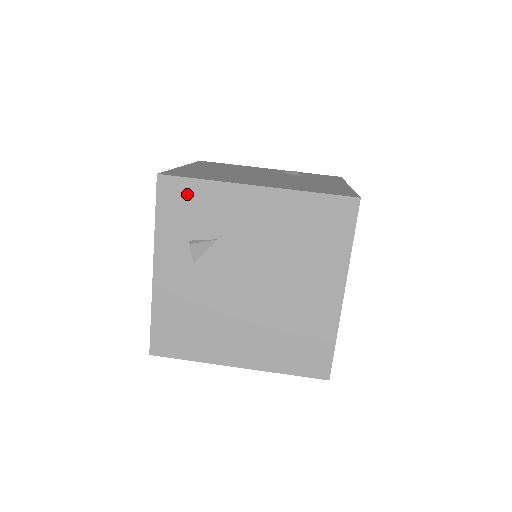
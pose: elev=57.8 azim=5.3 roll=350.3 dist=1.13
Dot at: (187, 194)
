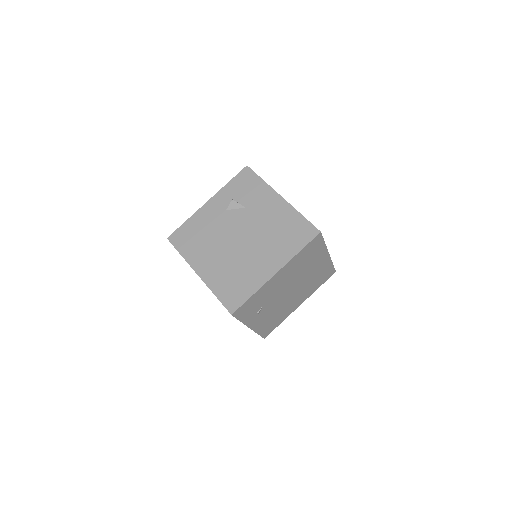
Dot at: (251, 181)
